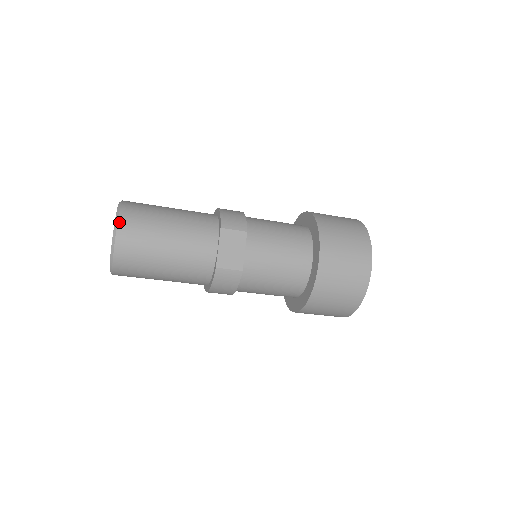
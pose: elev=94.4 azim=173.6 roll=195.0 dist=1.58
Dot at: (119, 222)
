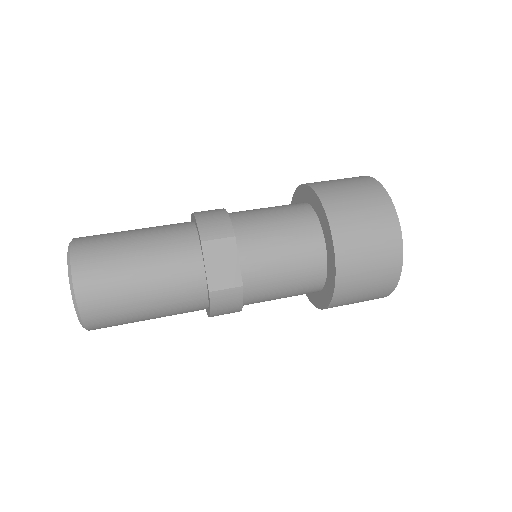
Dot at: (73, 272)
